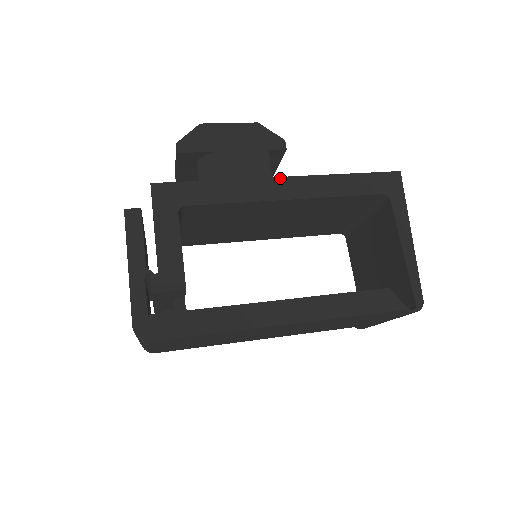
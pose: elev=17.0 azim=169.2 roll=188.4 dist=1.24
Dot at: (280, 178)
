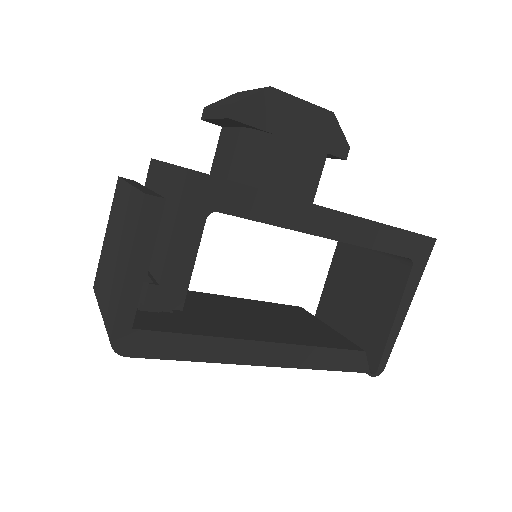
Dot at: (329, 210)
